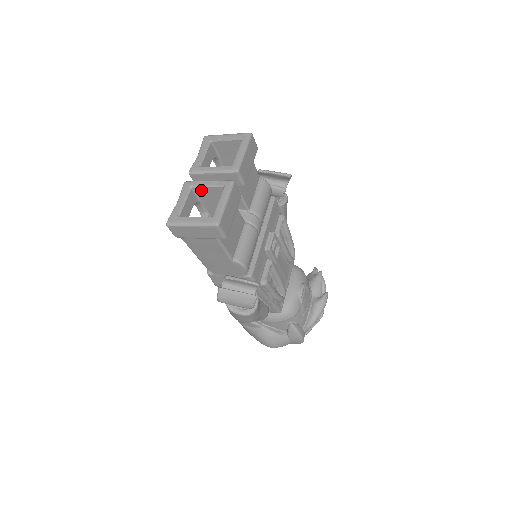
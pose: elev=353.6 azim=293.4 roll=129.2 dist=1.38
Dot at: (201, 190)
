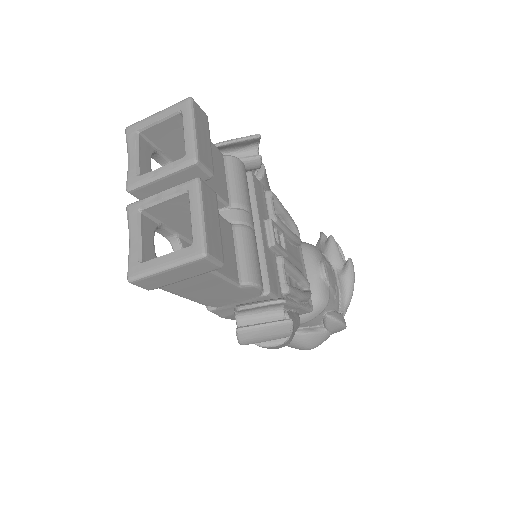
Dot at: (156, 209)
